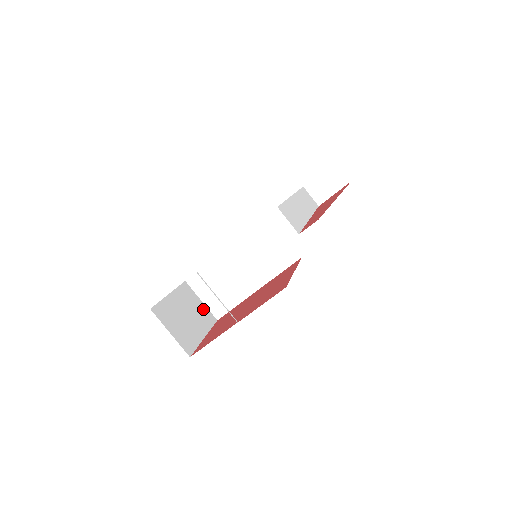
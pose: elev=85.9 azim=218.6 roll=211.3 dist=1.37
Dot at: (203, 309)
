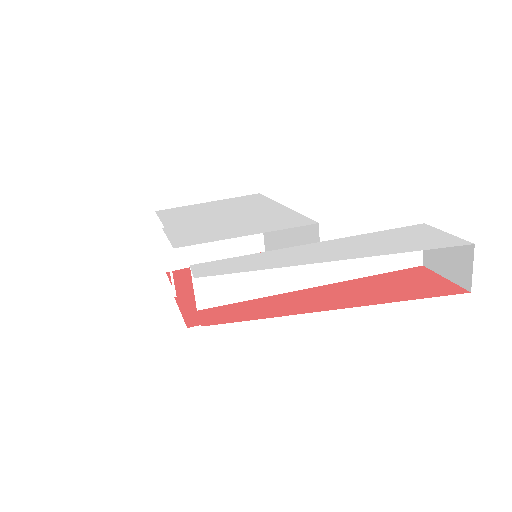
Dot at: occluded
